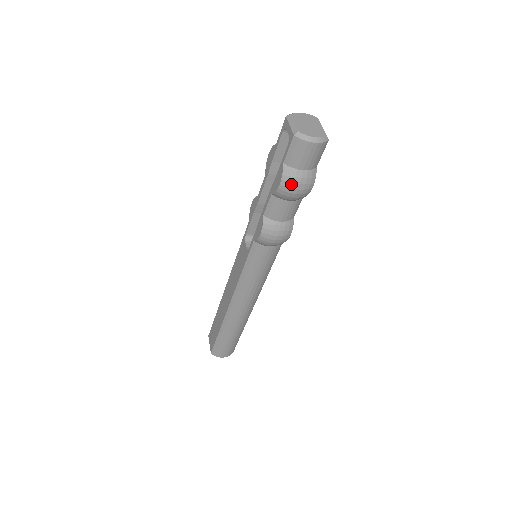
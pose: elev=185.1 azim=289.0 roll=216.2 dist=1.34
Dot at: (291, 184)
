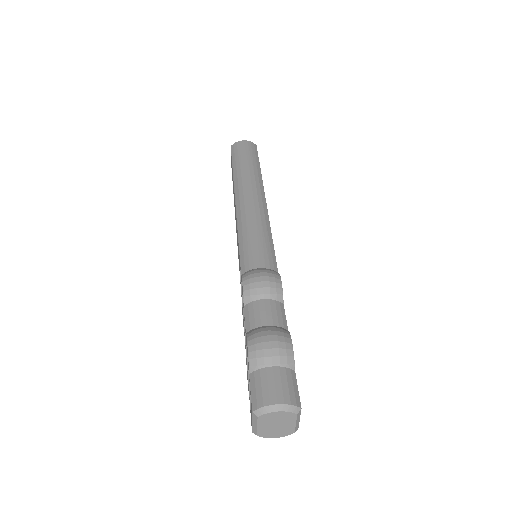
Dot at: occluded
